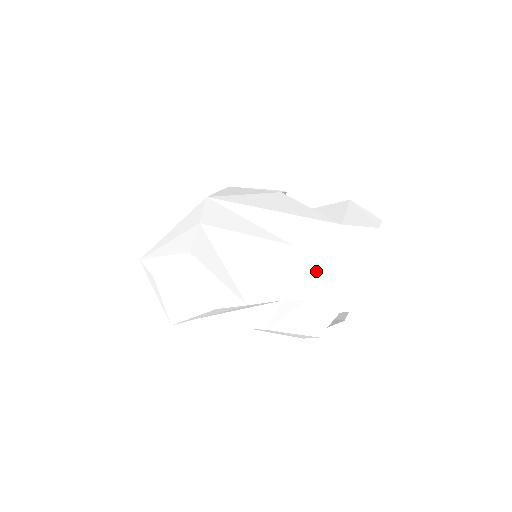
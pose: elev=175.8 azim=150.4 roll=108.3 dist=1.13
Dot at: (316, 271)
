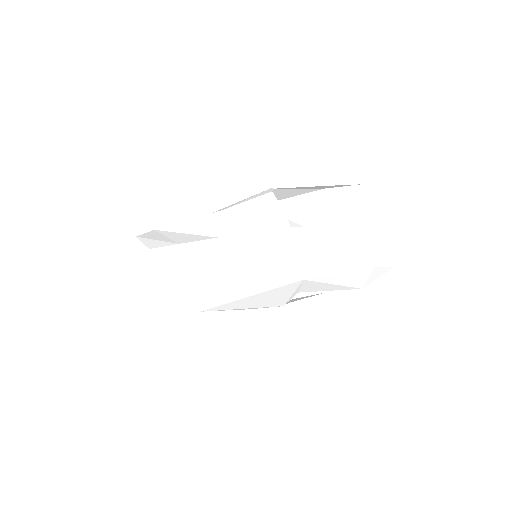
Dot at: (248, 215)
